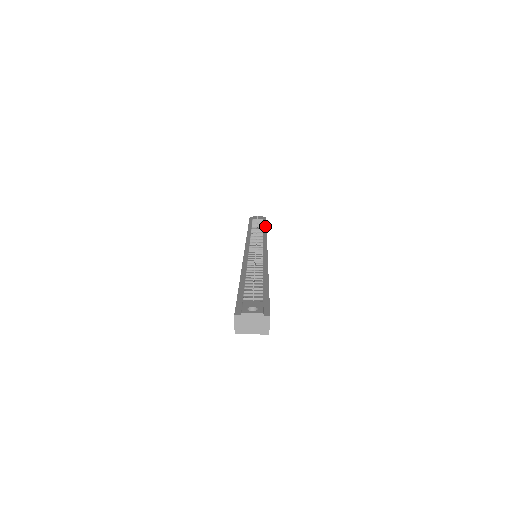
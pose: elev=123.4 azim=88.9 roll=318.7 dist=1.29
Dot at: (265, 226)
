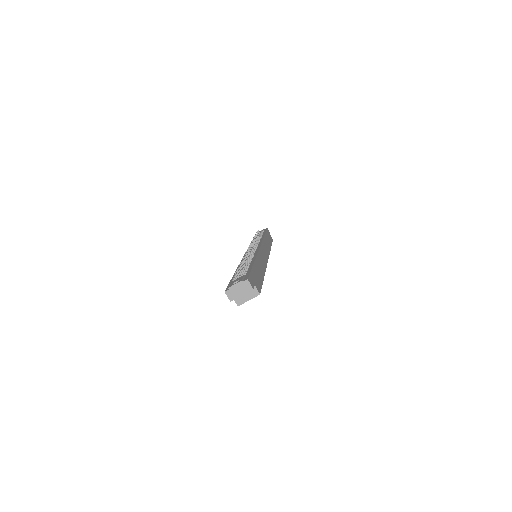
Dot at: occluded
